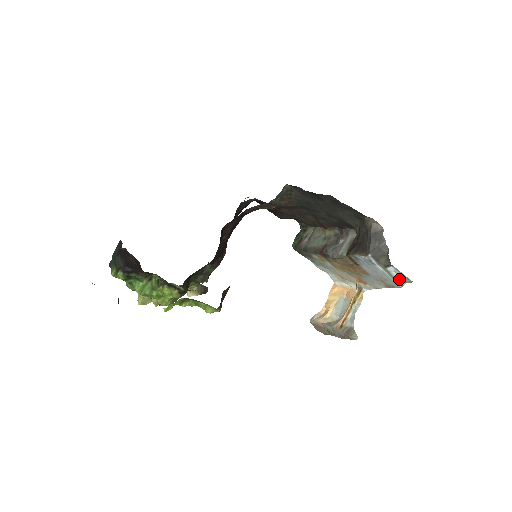
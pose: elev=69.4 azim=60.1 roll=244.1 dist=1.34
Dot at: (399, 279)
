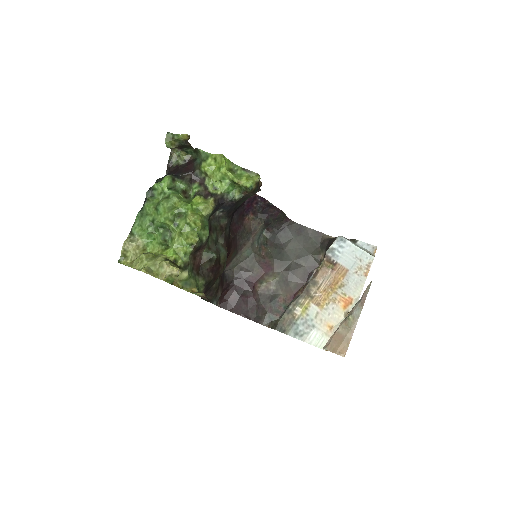
Dot at: (368, 252)
